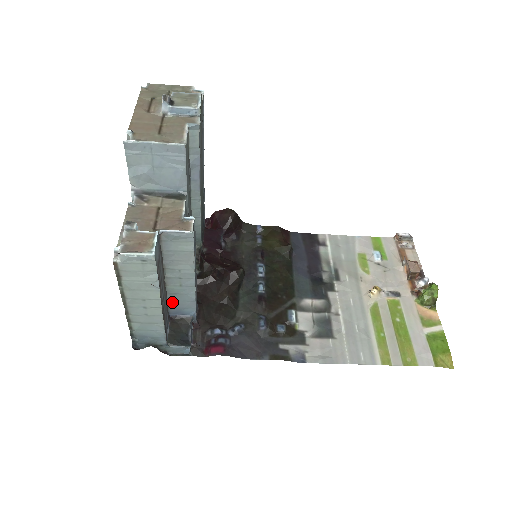
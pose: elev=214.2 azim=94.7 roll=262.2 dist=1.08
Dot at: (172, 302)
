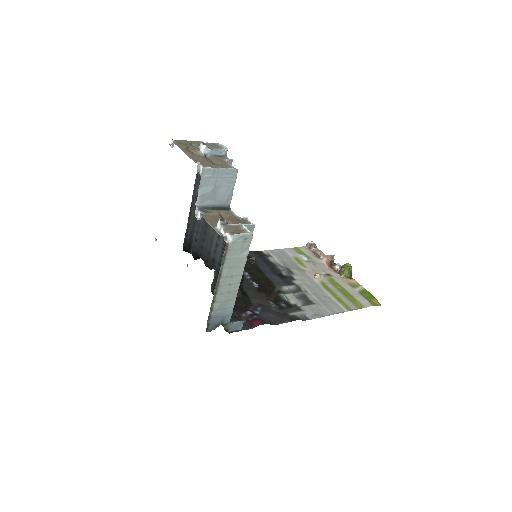
Dot at: occluded
